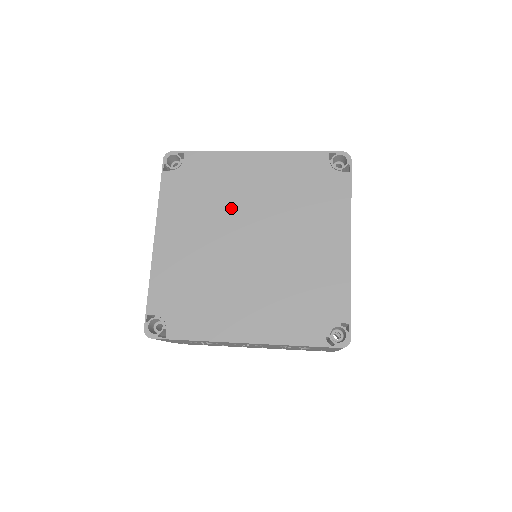
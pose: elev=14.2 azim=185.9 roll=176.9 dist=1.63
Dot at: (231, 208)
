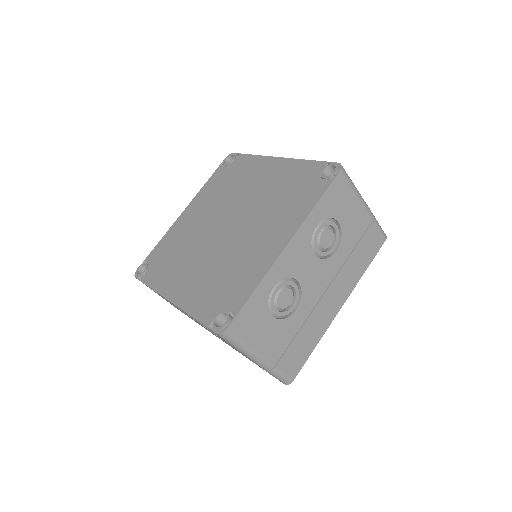
Dot at: (234, 198)
